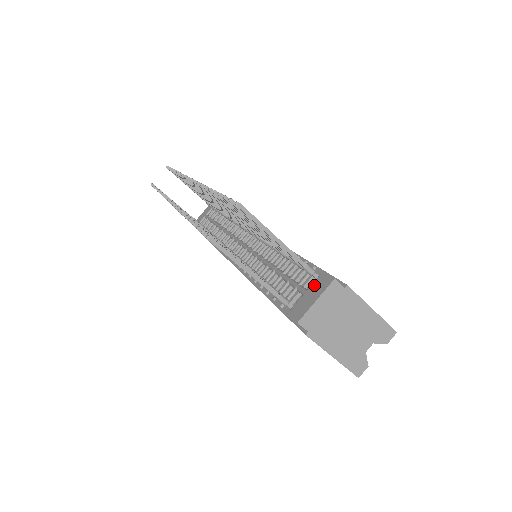
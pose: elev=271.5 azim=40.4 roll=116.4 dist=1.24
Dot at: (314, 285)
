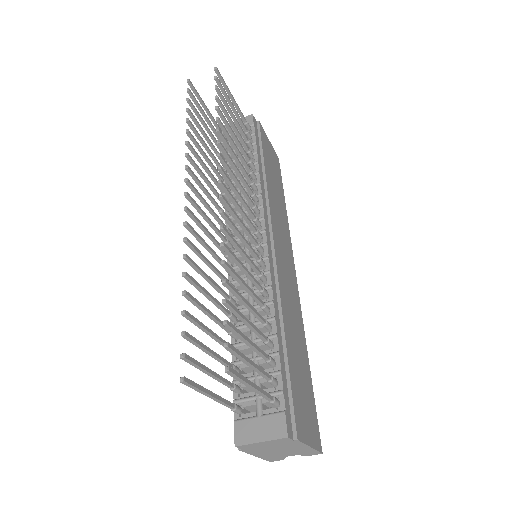
Dot at: (270, 419)
